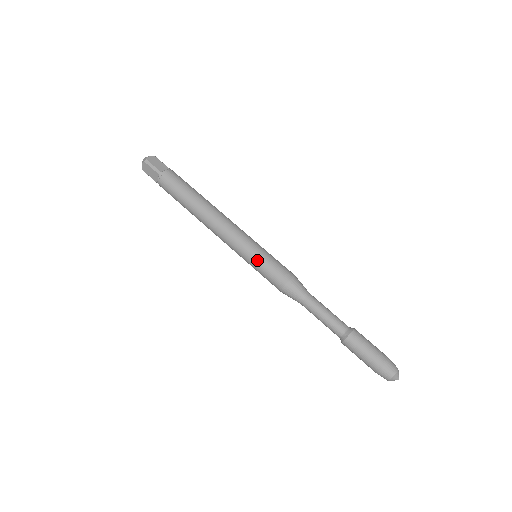
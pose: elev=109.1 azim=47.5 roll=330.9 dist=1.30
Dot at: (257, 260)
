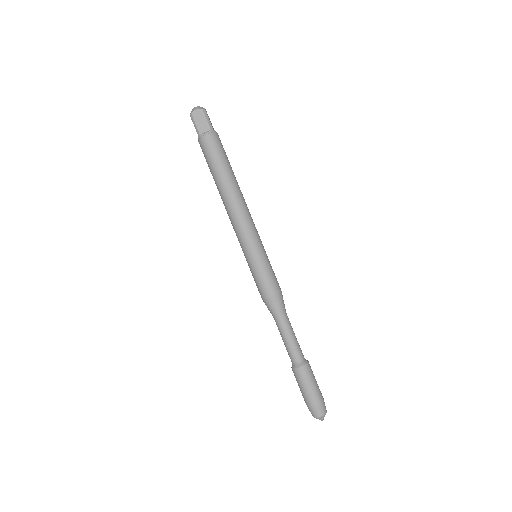
Dot at: (249, 265)
